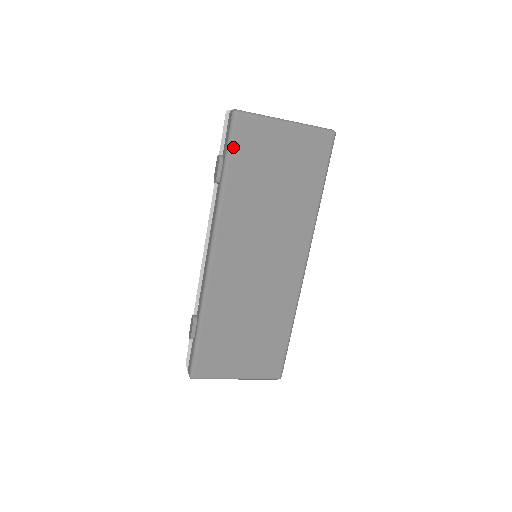
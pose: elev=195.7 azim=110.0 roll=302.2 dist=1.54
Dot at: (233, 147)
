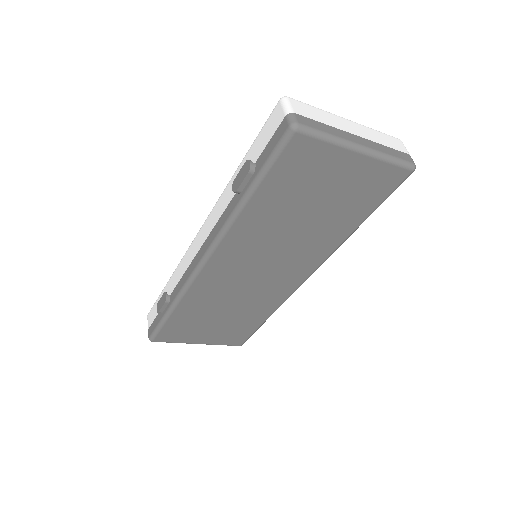
Dot at: (273, 168)
